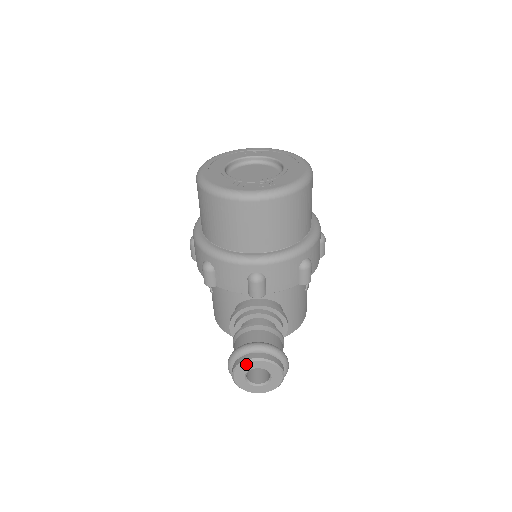
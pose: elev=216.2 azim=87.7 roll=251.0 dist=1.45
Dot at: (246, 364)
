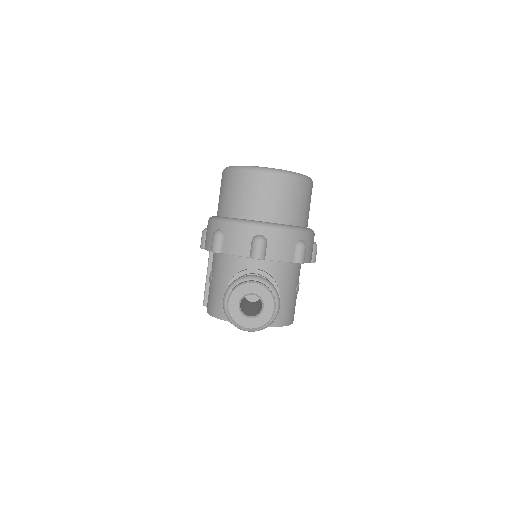
Dot at: (243, 286)
